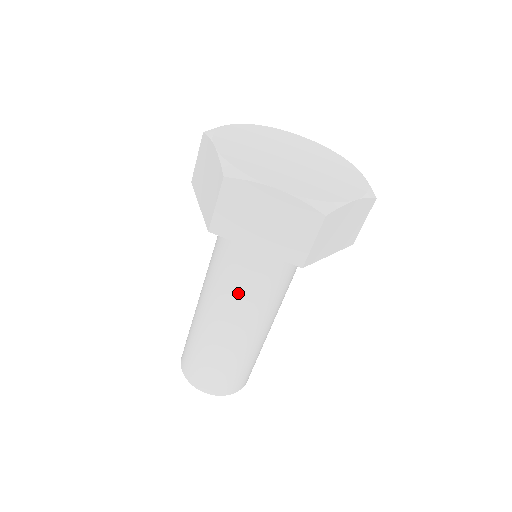
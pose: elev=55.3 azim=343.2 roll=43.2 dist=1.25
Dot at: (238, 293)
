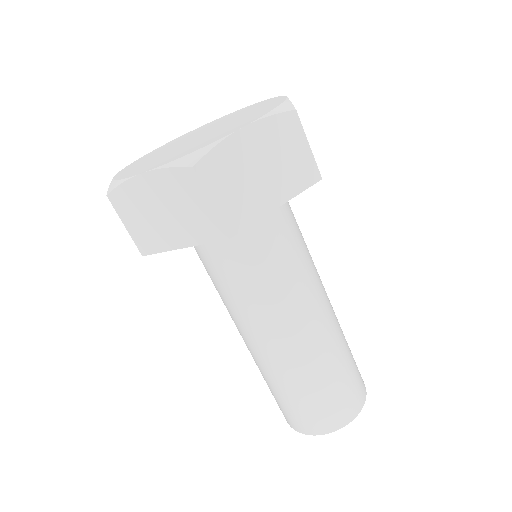
Dot at: (240, 305)
